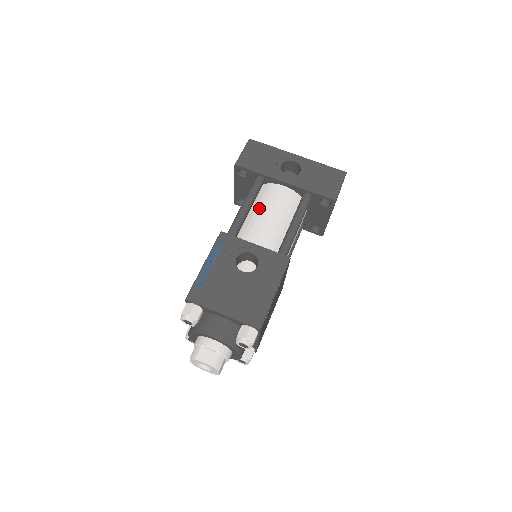
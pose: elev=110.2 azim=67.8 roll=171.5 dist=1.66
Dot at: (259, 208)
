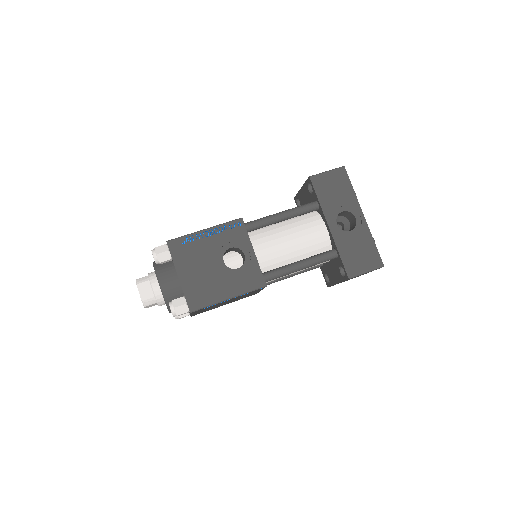
Dot at: (290, 227)
